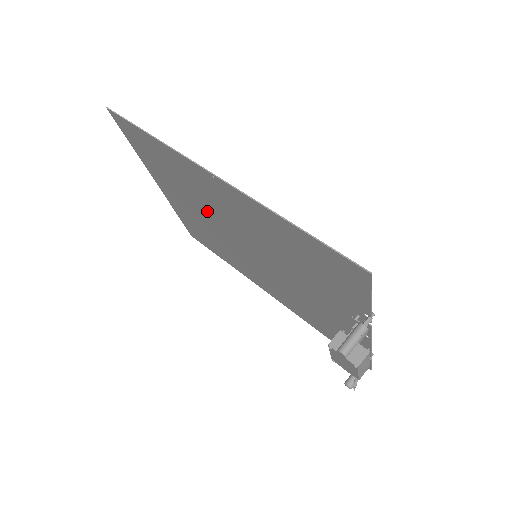
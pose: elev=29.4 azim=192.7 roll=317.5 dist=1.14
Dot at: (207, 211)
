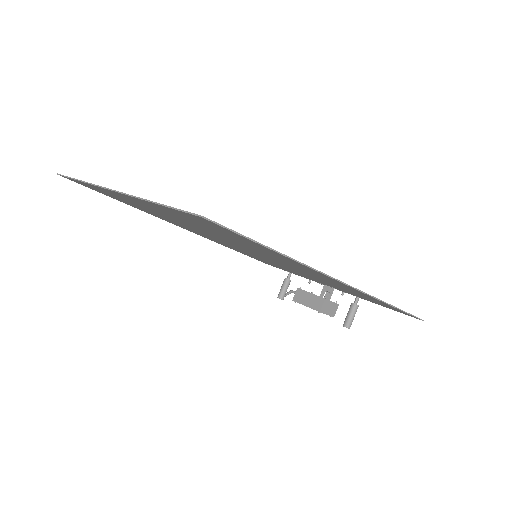
Dot at: occluded
